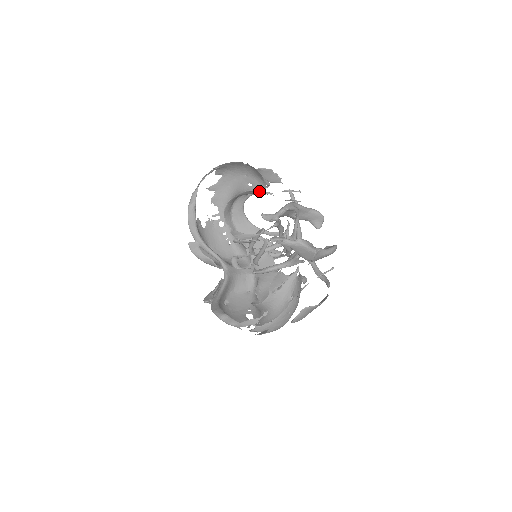
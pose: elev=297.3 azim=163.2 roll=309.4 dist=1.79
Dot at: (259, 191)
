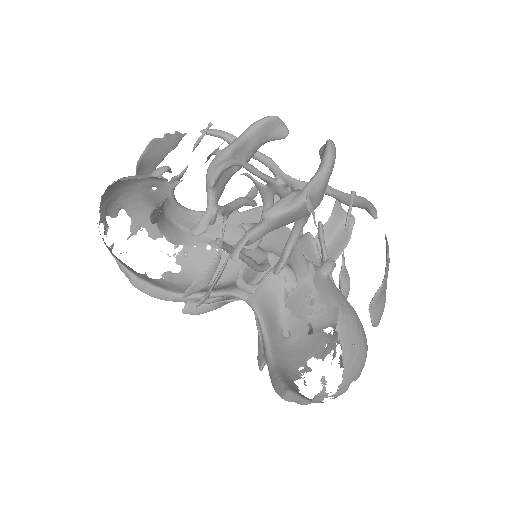
Dot at: (167, 190)
